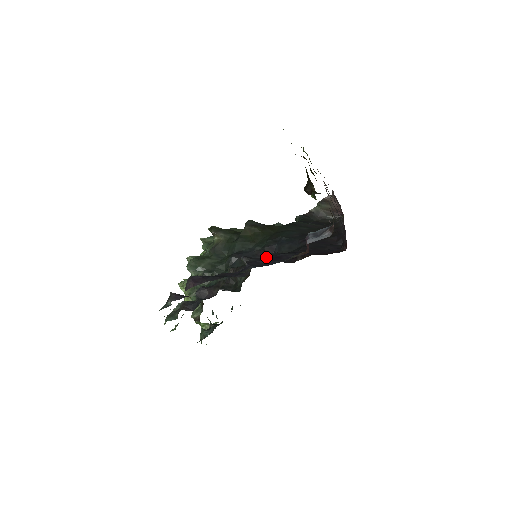
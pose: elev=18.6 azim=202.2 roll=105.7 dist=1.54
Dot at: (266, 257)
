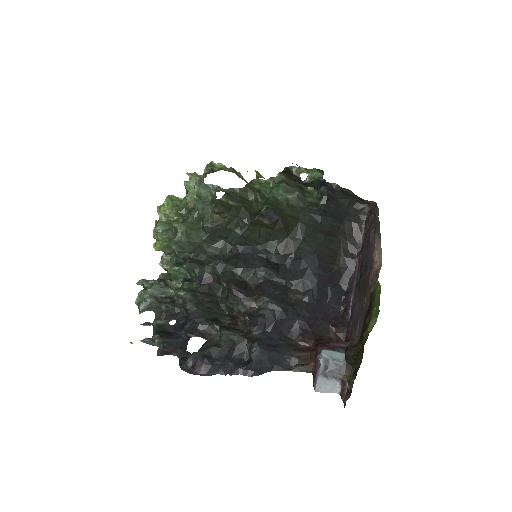
Dot at: (270, 320)
